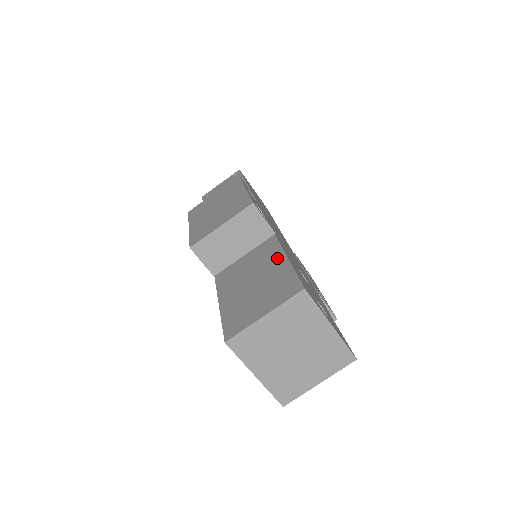
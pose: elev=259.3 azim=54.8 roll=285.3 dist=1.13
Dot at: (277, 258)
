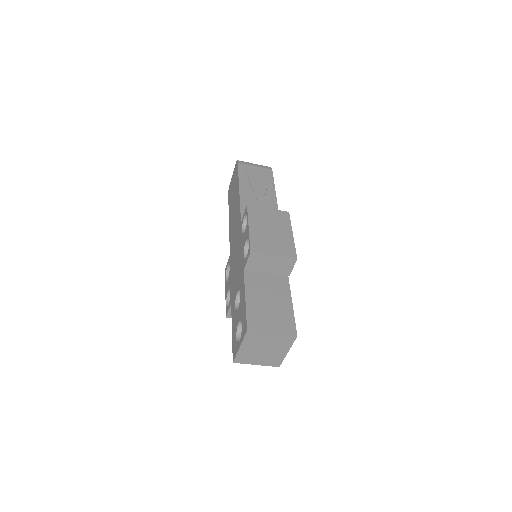
Dot at: (287, 298)
